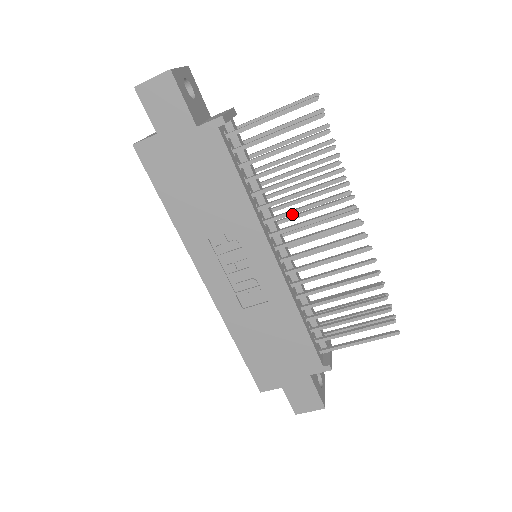
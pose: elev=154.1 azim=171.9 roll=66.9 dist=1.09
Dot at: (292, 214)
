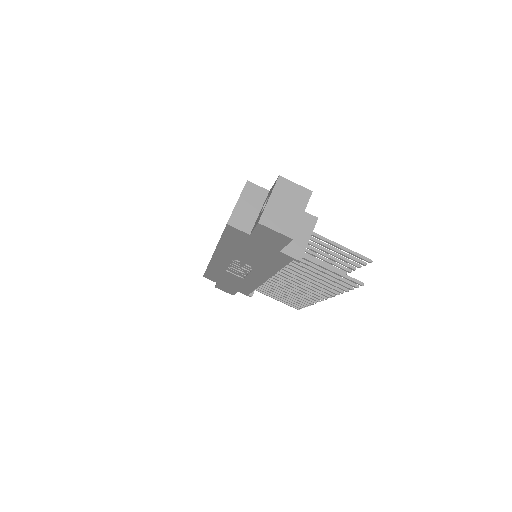
Dot at: occluded
